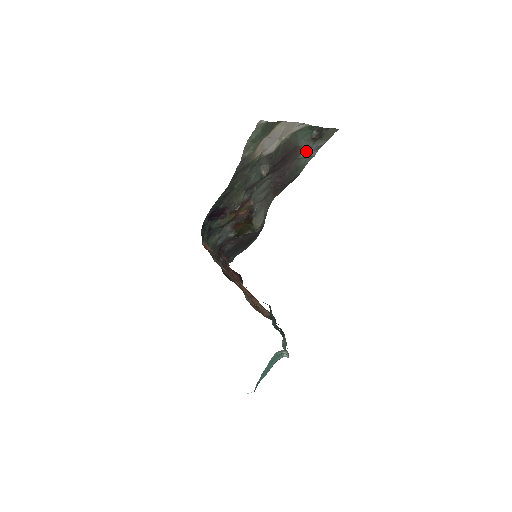
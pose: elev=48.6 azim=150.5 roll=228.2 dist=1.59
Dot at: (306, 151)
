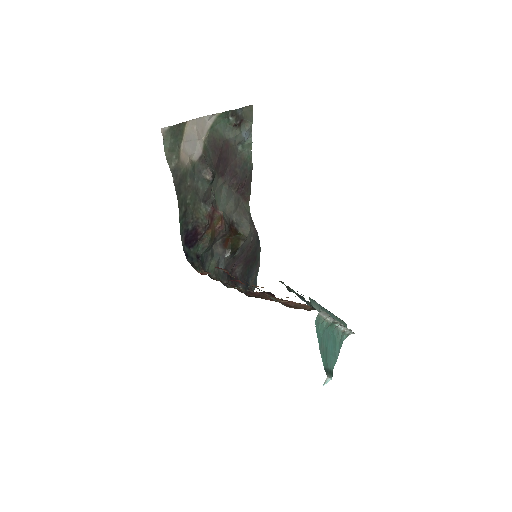
Dot at: (240, 142)
